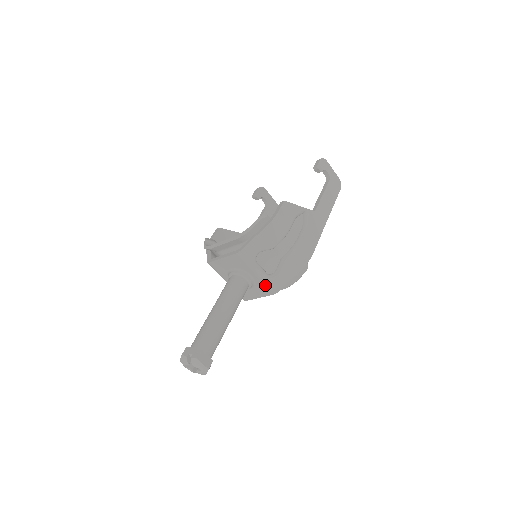
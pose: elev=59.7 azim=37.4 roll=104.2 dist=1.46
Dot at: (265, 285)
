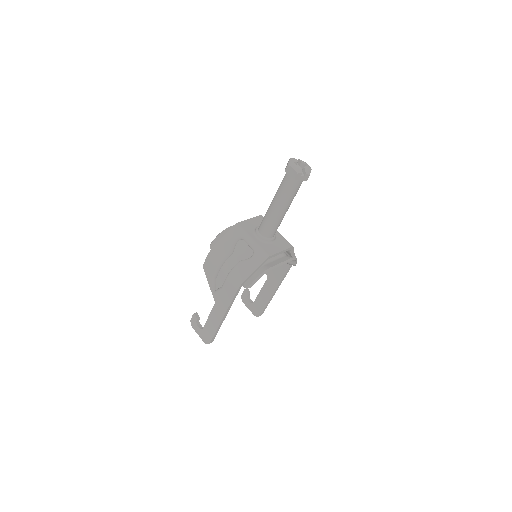
Dot at: (284, 239)
